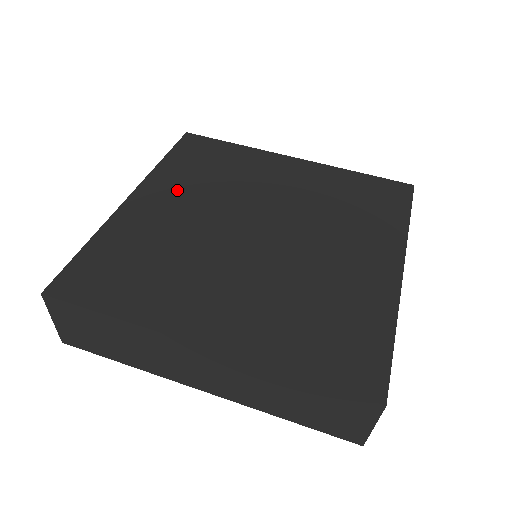
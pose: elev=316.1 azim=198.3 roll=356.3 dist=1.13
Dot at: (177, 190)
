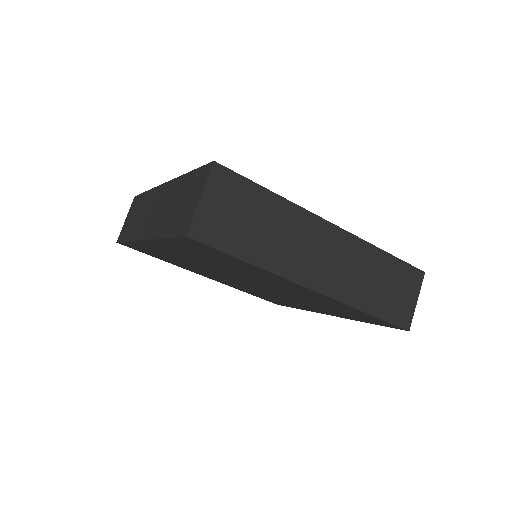
Dot at: occluded
